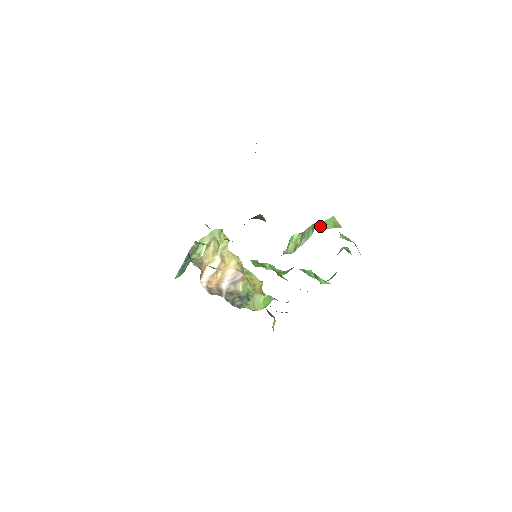
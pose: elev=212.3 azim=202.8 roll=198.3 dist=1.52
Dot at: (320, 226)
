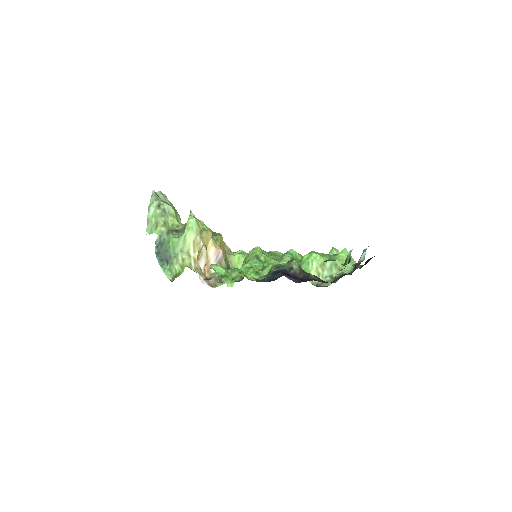
Dot at: (344, 266)
